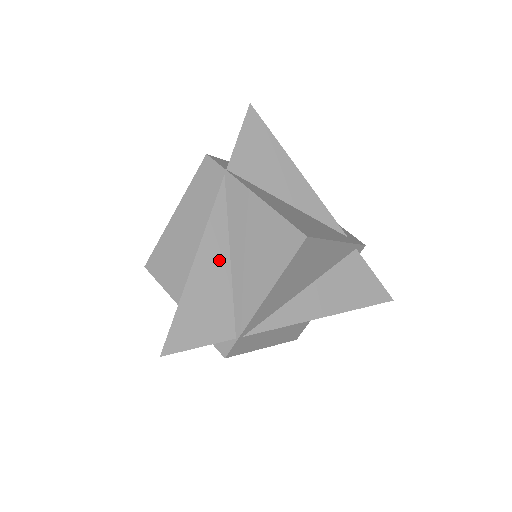
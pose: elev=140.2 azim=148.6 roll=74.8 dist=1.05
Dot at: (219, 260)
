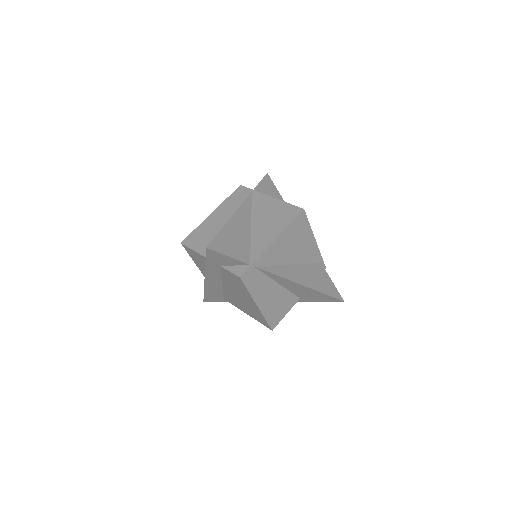
Dot at: (245, 224)
